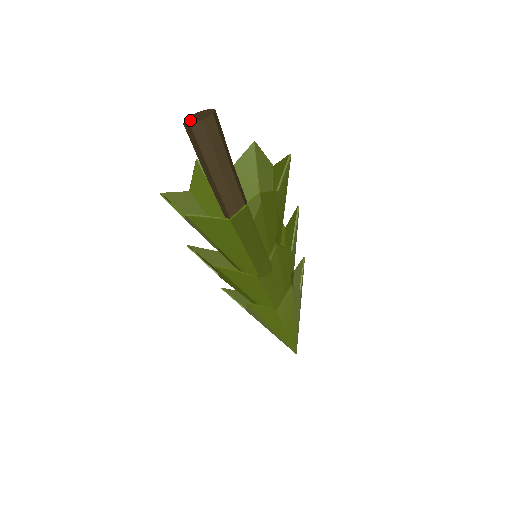
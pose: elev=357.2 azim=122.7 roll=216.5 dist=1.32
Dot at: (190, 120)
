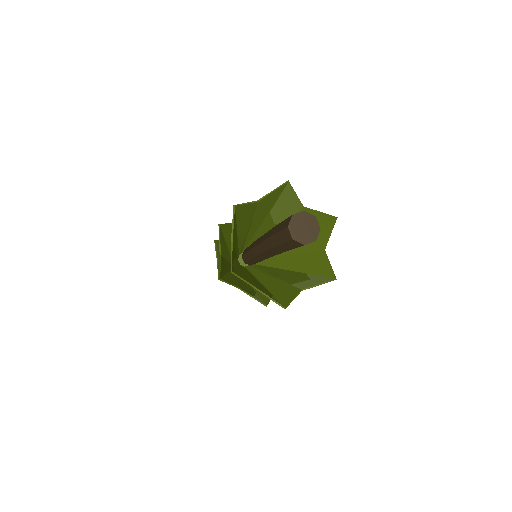
Dot at: (299, 235)
